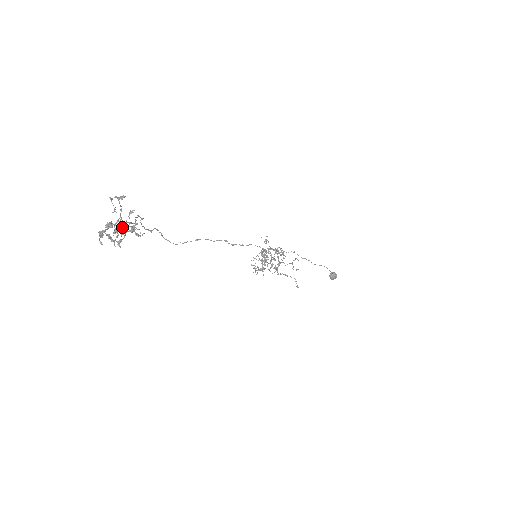
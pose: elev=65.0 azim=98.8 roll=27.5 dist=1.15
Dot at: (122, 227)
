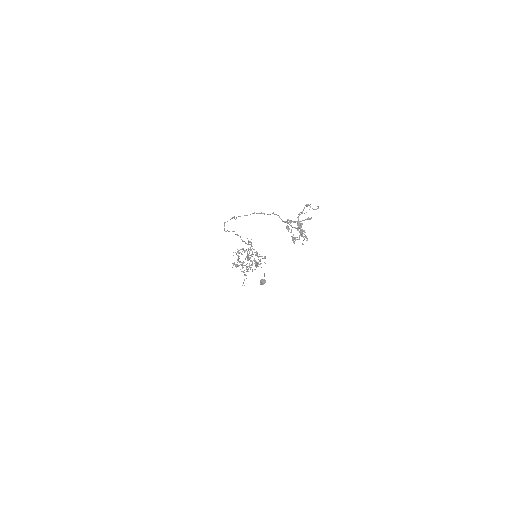
Dot at: occluded
